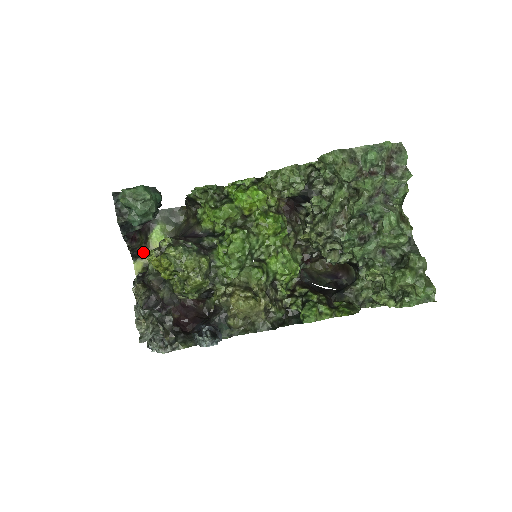
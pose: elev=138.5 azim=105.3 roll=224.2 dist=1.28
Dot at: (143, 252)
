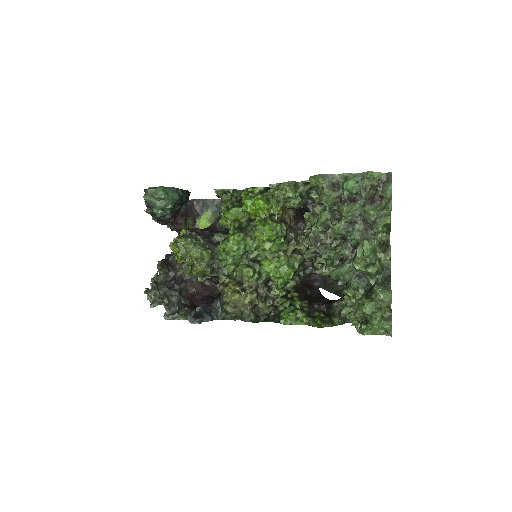
Dot at: occluded
